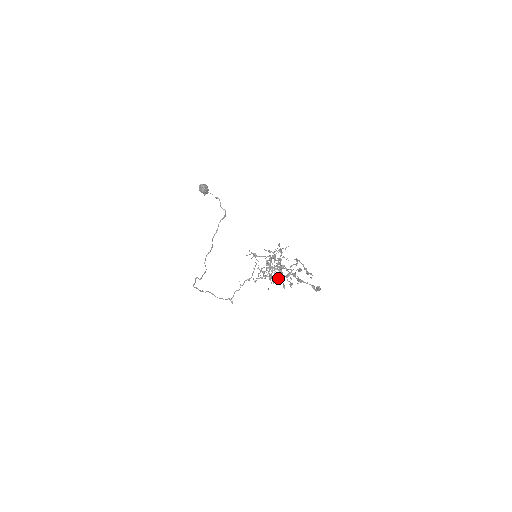
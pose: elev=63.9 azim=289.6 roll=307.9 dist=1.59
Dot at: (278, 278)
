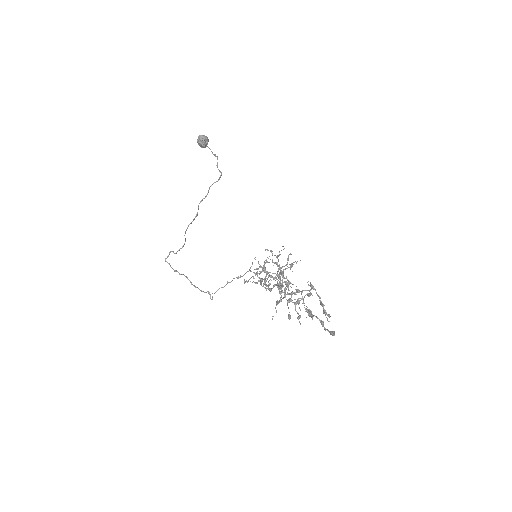
Dot at: occluded
